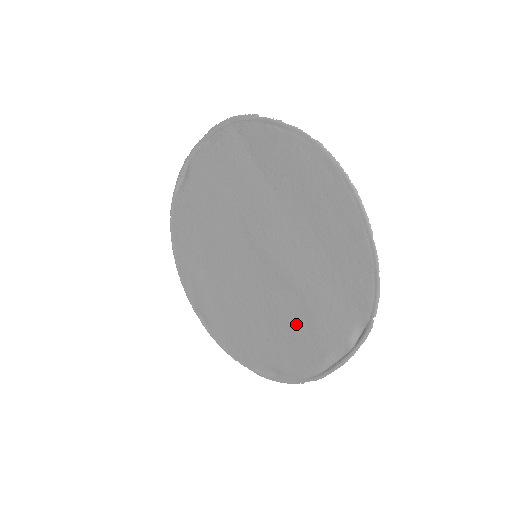
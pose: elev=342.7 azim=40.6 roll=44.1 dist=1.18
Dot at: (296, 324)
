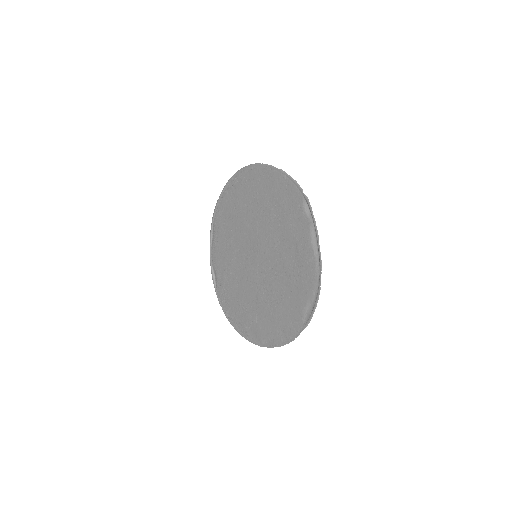
Dot at: (291, 257)
